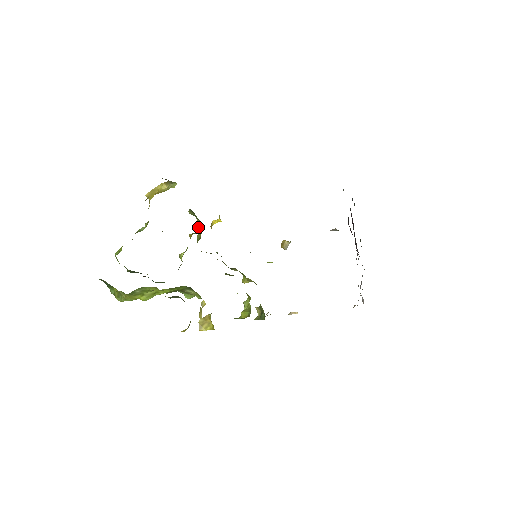
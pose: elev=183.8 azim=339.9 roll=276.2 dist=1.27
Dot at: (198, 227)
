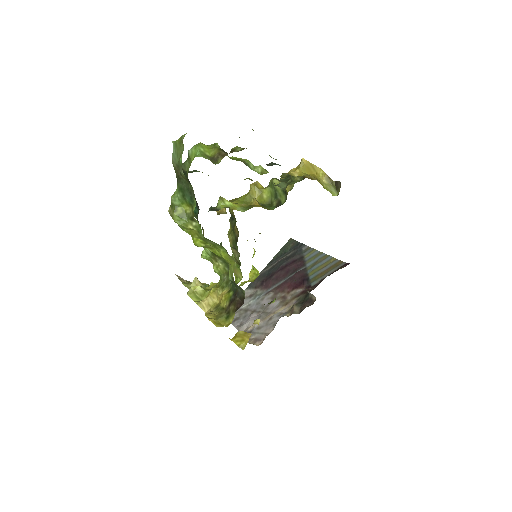
Dot at: (259, 193)
